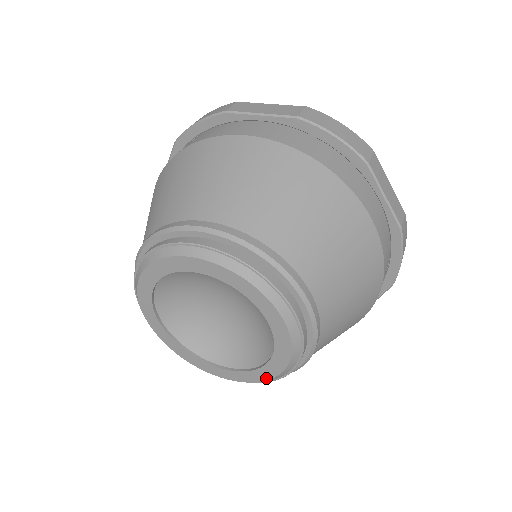
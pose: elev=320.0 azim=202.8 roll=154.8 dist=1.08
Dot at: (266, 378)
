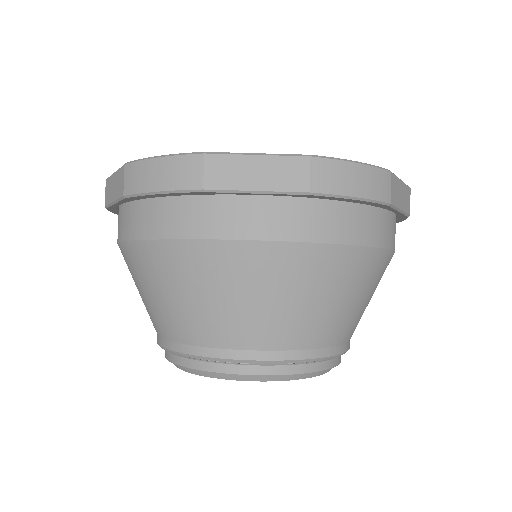
Dot at: occluded
